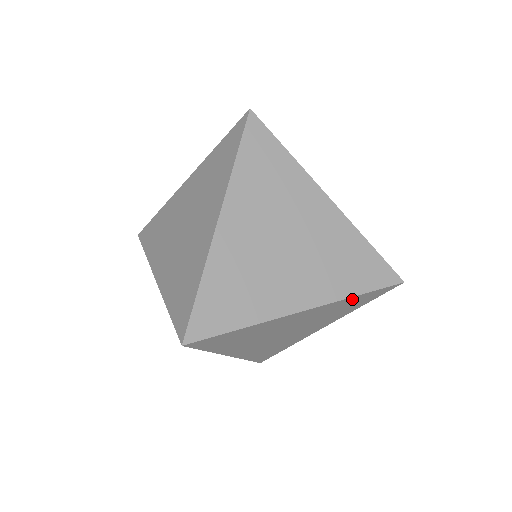
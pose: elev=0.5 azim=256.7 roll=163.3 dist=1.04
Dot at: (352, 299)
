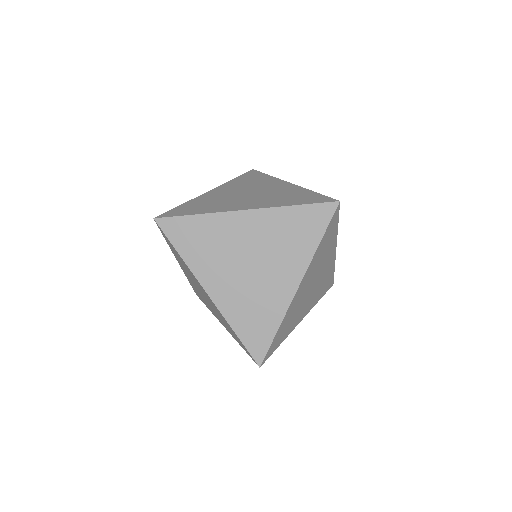
Dot at: (292, 213)
